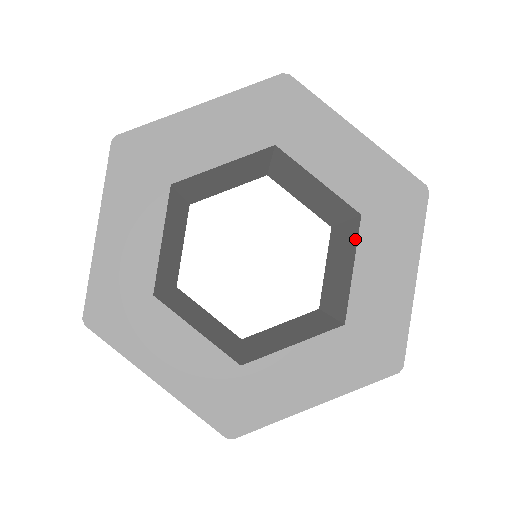
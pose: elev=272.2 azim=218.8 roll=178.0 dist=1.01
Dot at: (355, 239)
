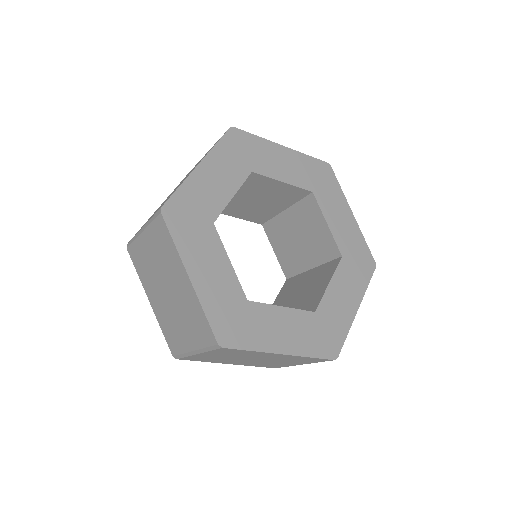
Dot at: (315, 208)
